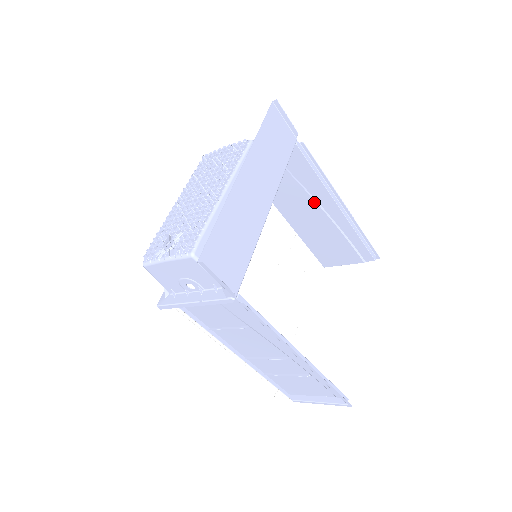
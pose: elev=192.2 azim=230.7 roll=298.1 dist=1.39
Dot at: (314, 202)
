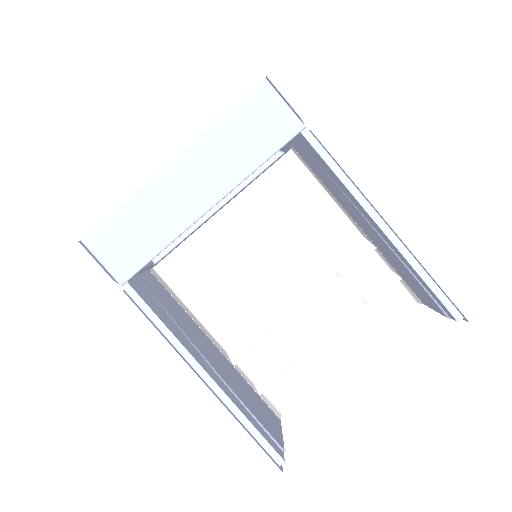
Dot at: (358, 211)
